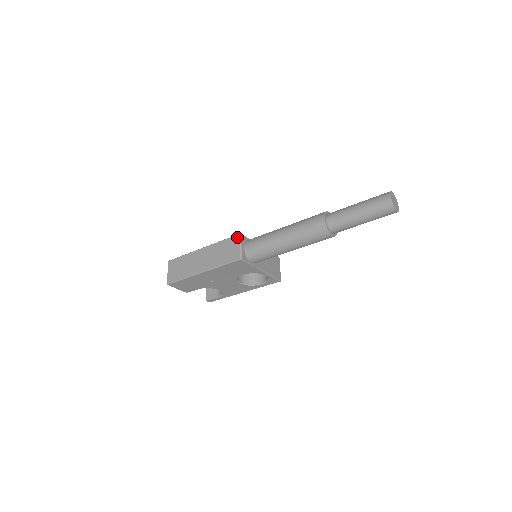
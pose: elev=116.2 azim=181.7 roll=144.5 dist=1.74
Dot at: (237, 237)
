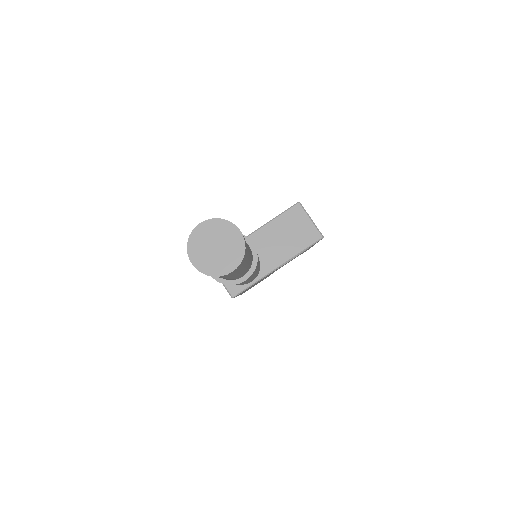
Dot at: occluded
